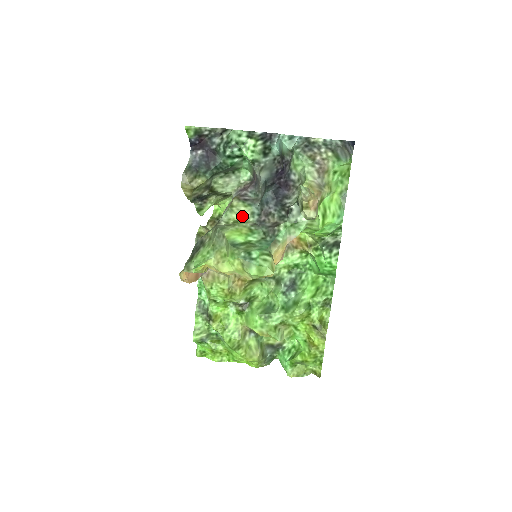
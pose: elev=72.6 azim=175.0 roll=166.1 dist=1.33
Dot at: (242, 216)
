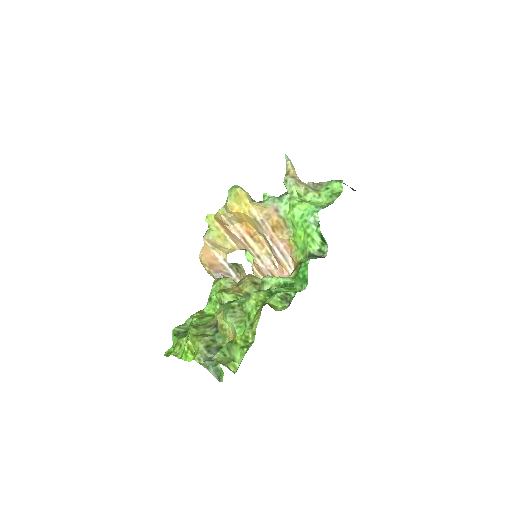
Dot at: occluded
